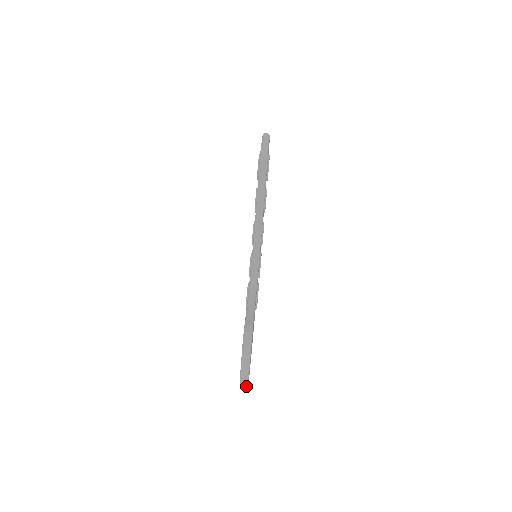
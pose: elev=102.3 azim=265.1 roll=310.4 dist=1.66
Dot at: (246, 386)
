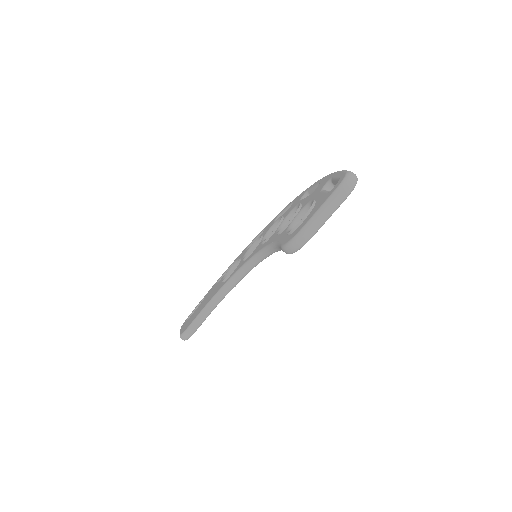
Dot at: occluded
